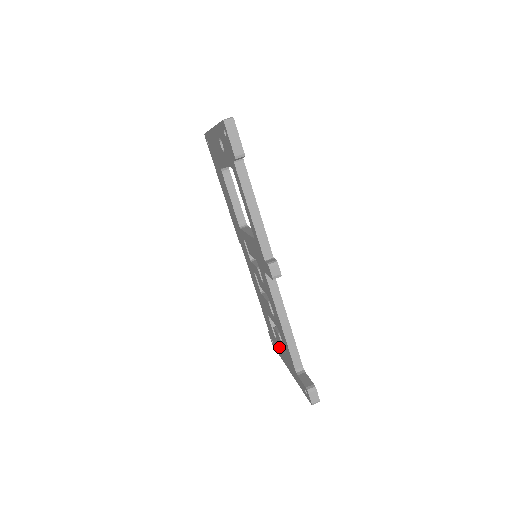
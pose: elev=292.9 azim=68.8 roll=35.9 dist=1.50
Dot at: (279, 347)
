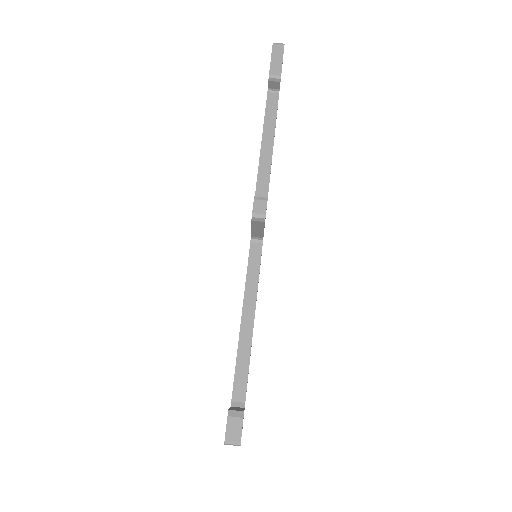
Dot at: occluded
